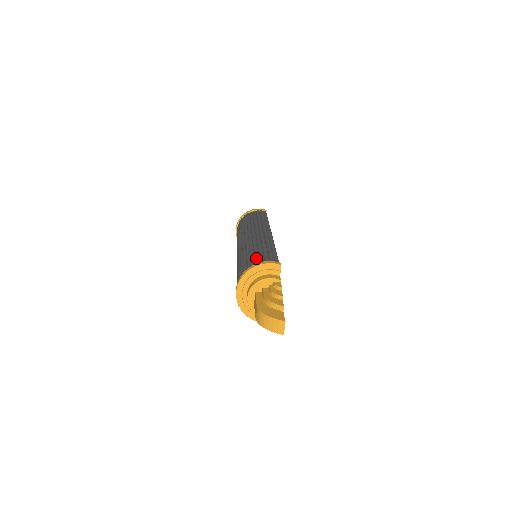
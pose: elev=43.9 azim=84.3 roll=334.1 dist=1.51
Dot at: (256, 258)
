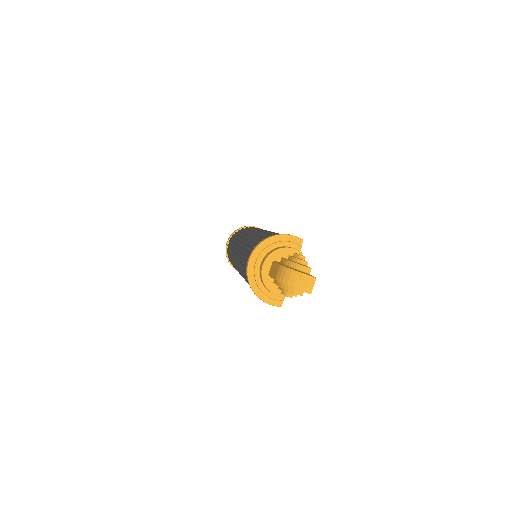
Dot at: (273, 234)
